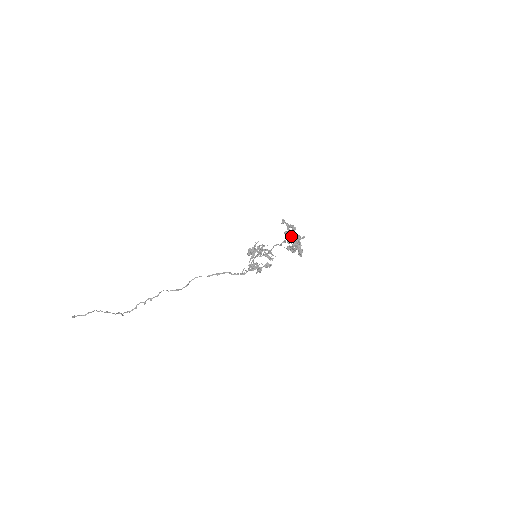
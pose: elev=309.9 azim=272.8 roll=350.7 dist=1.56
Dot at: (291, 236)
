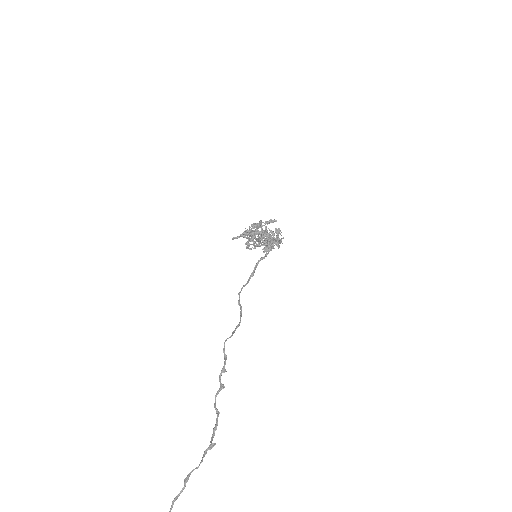
Dot at: occluded
